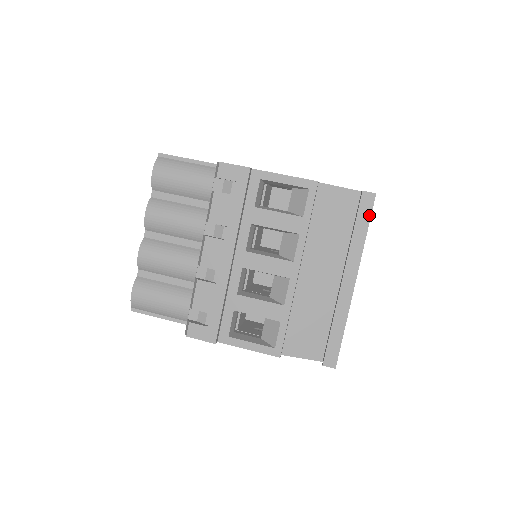
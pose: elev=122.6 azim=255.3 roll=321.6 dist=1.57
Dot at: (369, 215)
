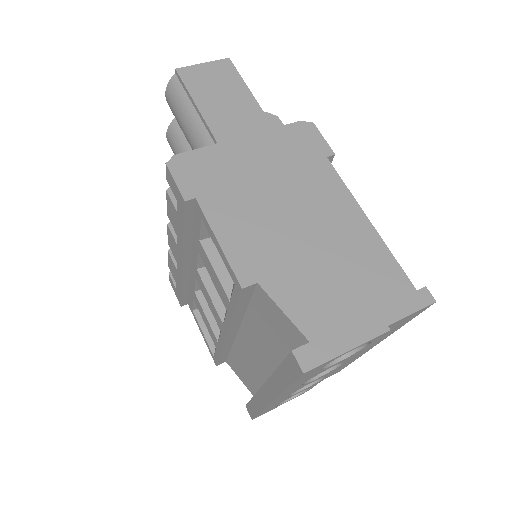
Dot at: (292, 379)
